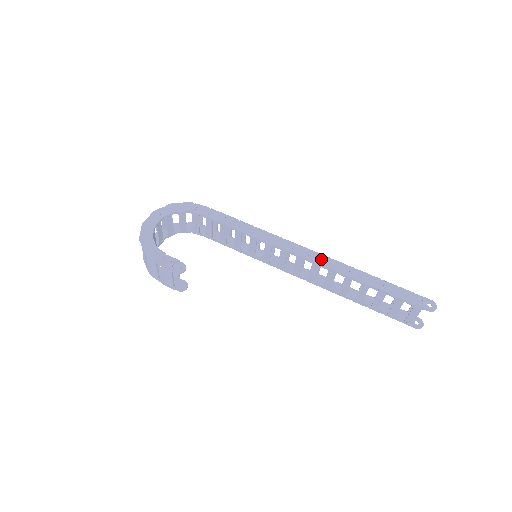
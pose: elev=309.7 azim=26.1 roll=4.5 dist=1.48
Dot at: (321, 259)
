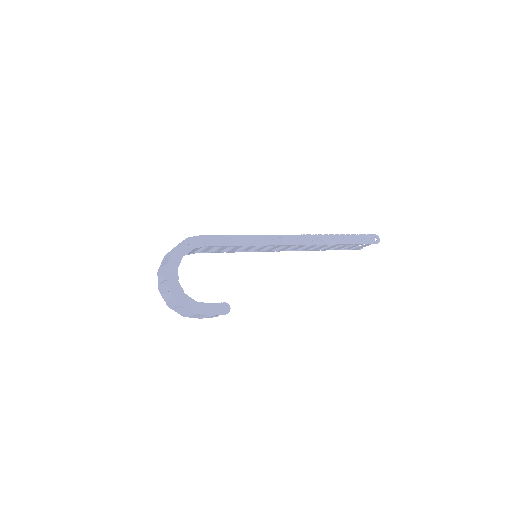
Dot at: (307, 239)
